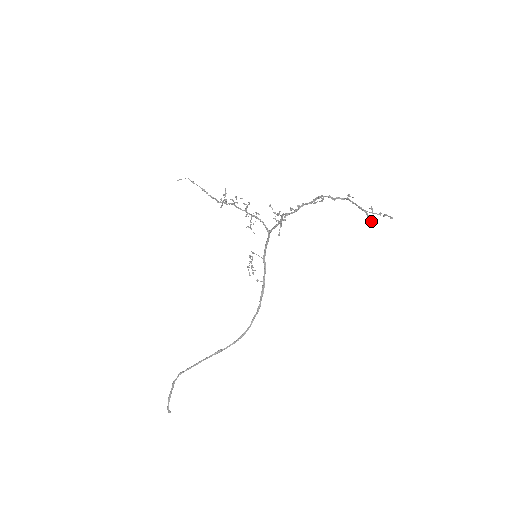
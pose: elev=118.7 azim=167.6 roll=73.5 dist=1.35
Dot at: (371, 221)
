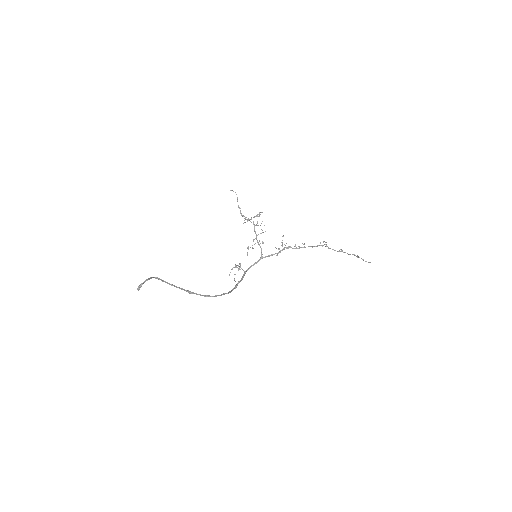
Dot at: occluded
